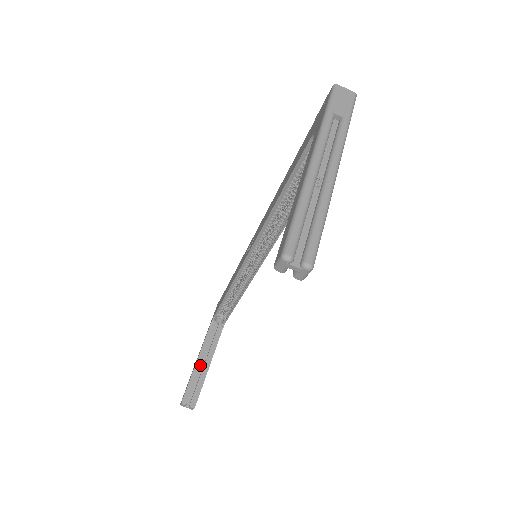
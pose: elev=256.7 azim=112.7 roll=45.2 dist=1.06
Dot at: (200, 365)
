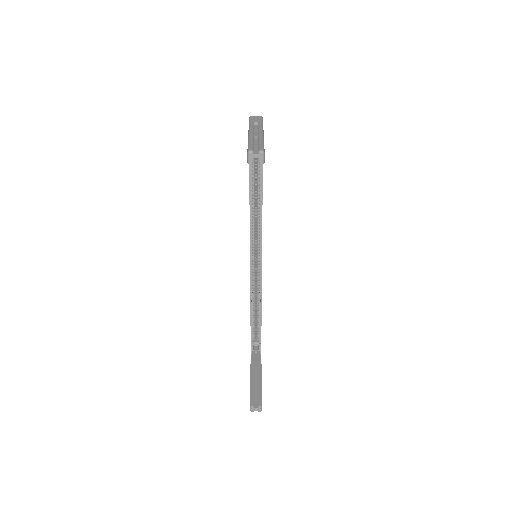
Dot at: (254, 379)
